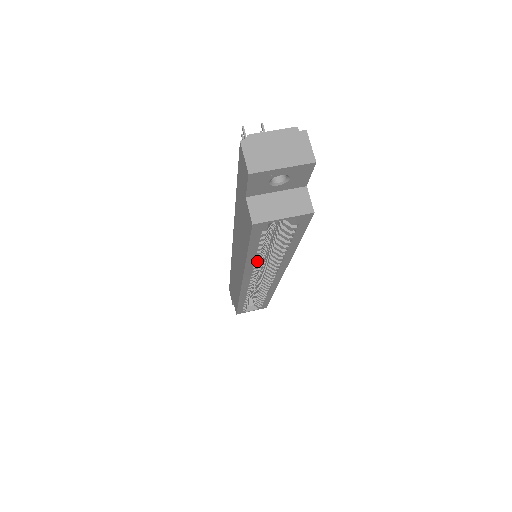
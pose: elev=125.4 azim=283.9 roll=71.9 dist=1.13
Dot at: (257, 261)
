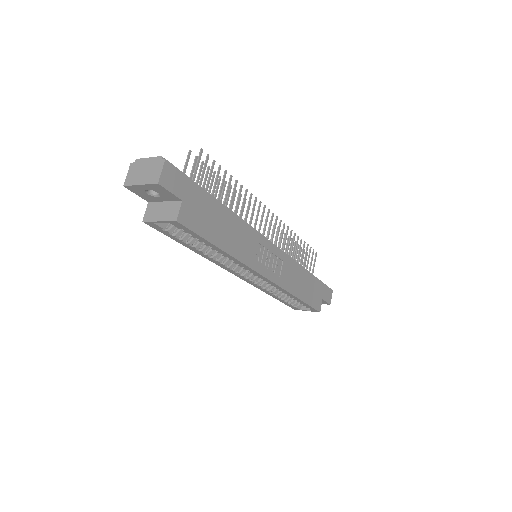
Dot at: (207, 255)
